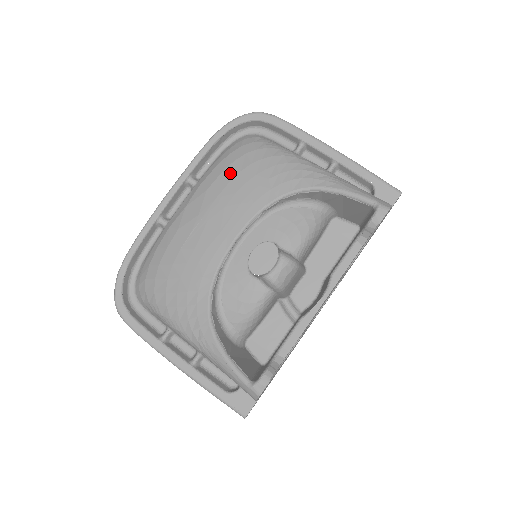
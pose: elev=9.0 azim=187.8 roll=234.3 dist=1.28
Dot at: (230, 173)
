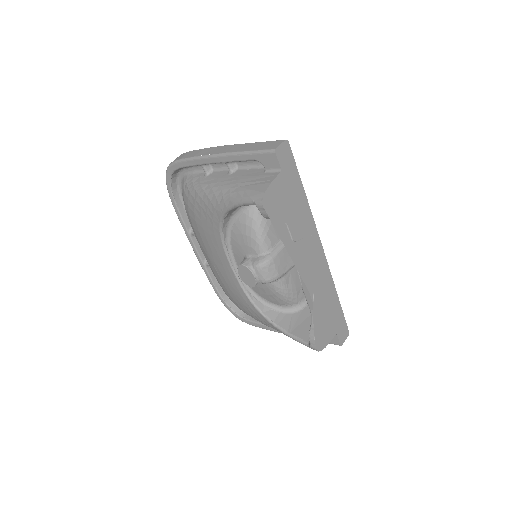
Dot at: (194, 225)
